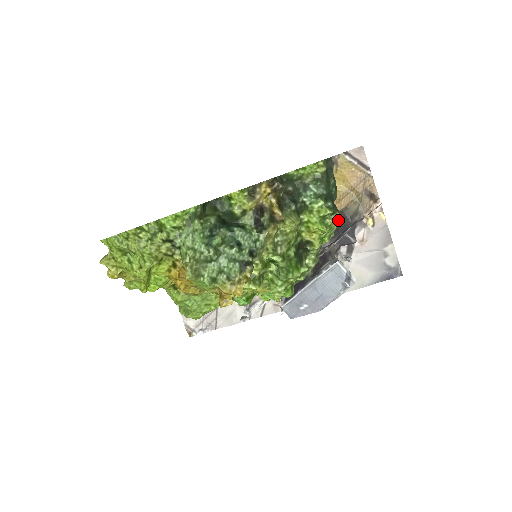
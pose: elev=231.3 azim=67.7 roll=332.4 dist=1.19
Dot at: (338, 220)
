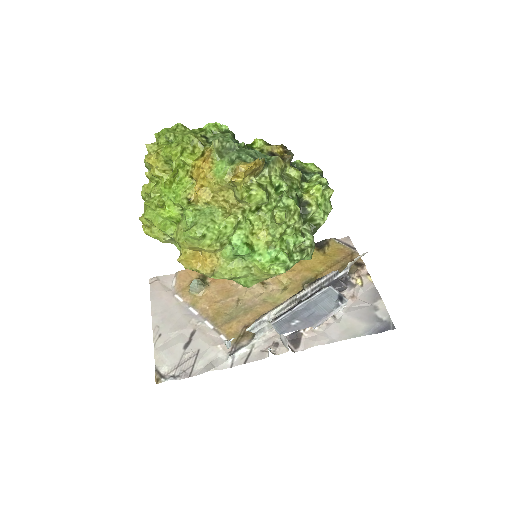
Dot at: (331, 191)
